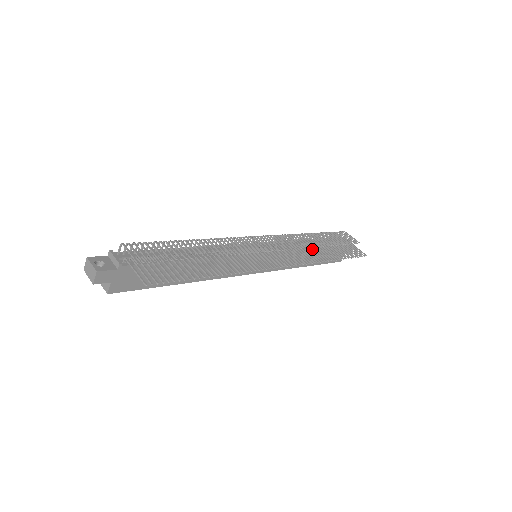
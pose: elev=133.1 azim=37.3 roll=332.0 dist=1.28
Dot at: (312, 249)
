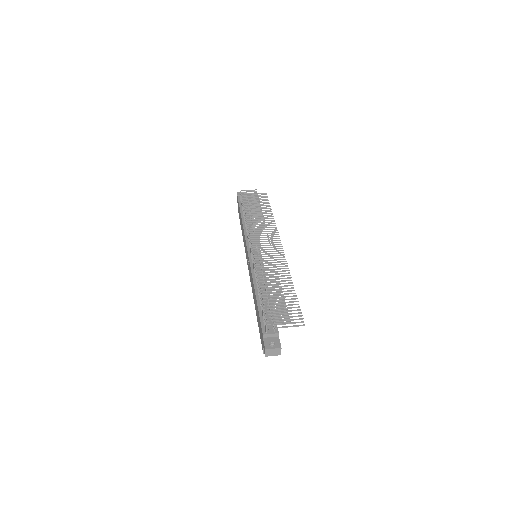
Dot at: (260, 221)
